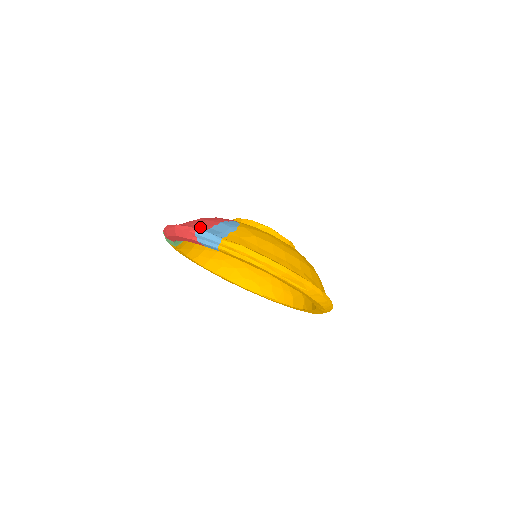
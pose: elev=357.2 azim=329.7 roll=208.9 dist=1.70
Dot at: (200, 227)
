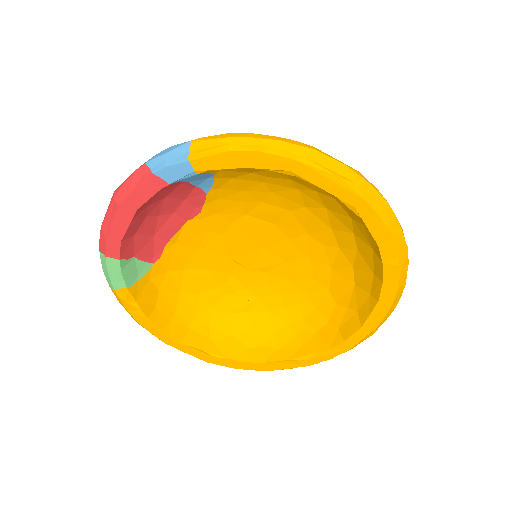
Dot at: occluded
